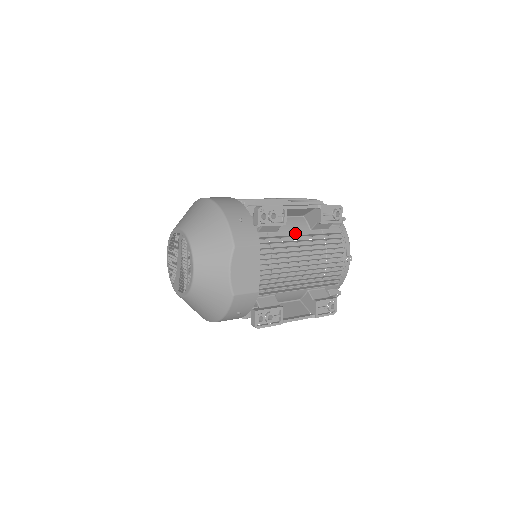
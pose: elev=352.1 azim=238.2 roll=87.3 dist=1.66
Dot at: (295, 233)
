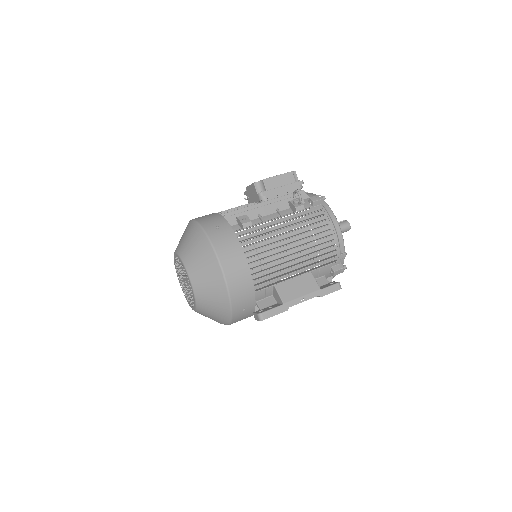
Dot at: occluded
